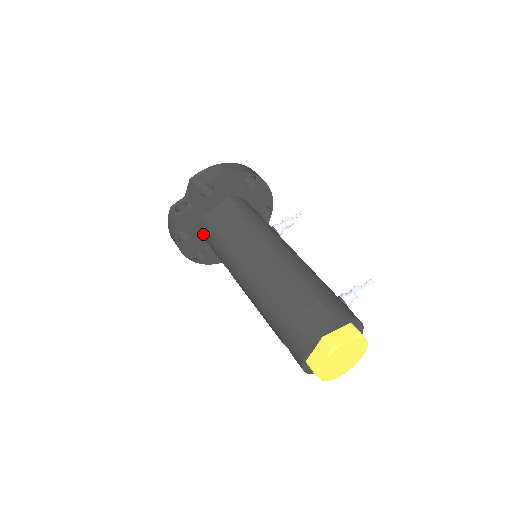
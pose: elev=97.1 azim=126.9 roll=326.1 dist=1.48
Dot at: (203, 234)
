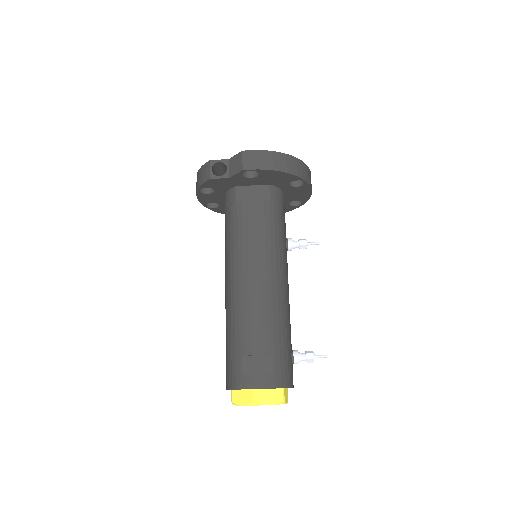
Dot at: (225, 199)
